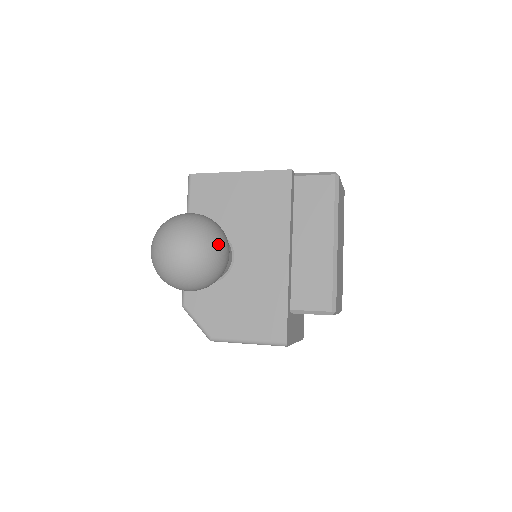
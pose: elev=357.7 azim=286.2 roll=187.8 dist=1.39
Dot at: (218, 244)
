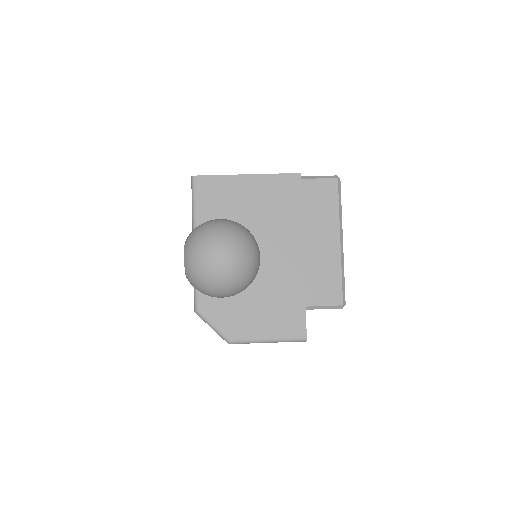
Dot at: (256, 250)
